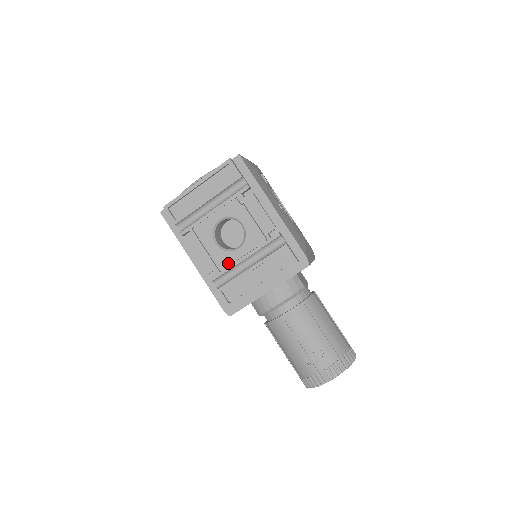
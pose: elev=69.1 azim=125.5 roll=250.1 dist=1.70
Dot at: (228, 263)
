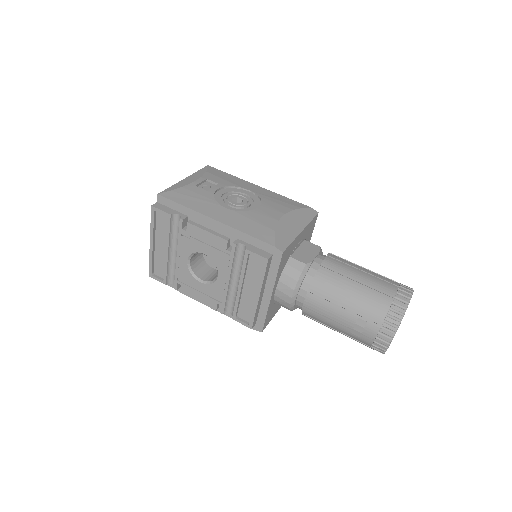
Dot at: (221, 292)
